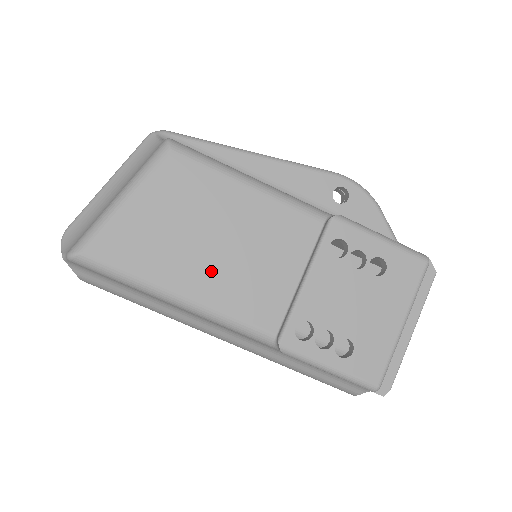
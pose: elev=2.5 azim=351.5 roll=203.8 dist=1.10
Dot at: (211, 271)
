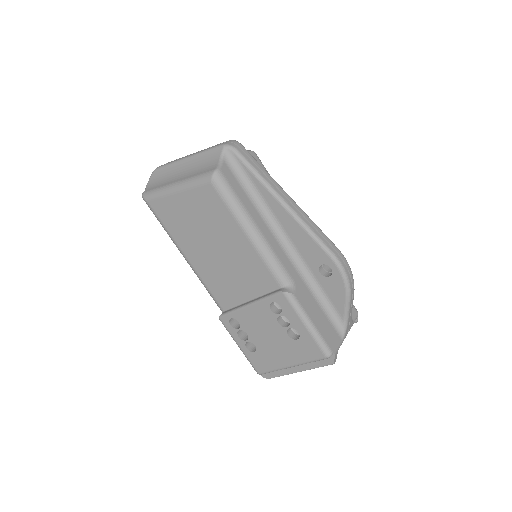
Dot at: (205, 259)
